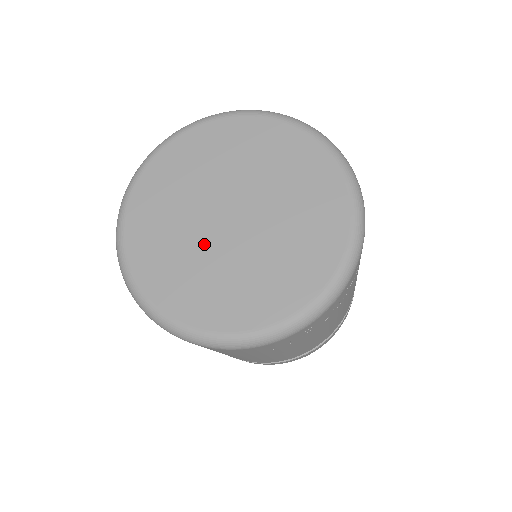
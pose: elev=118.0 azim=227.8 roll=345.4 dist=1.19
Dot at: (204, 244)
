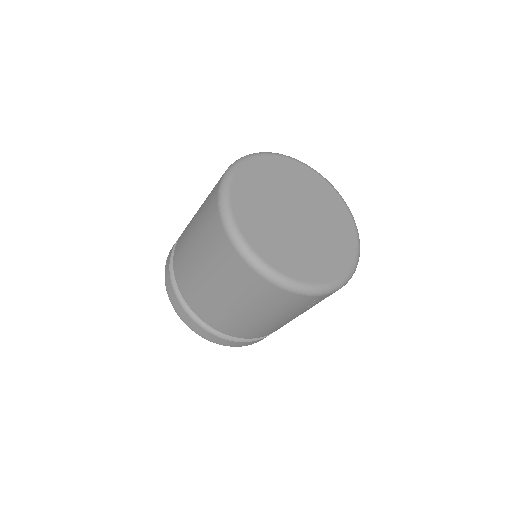
Dot at: (281, 223)
